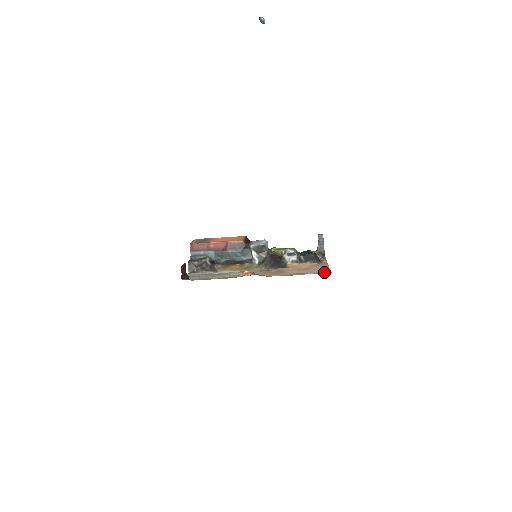
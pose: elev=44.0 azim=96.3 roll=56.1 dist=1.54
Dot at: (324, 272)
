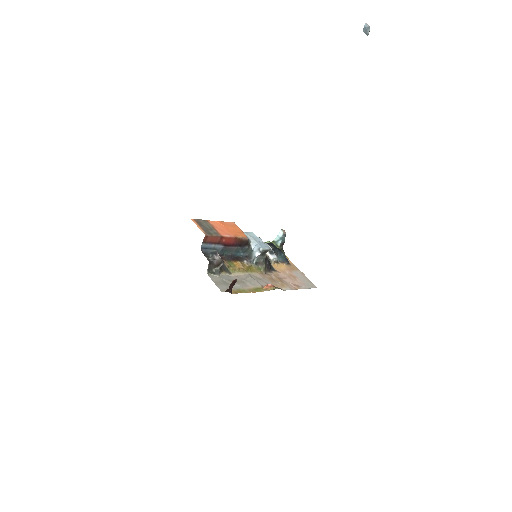
Dot at: (313, 286)
